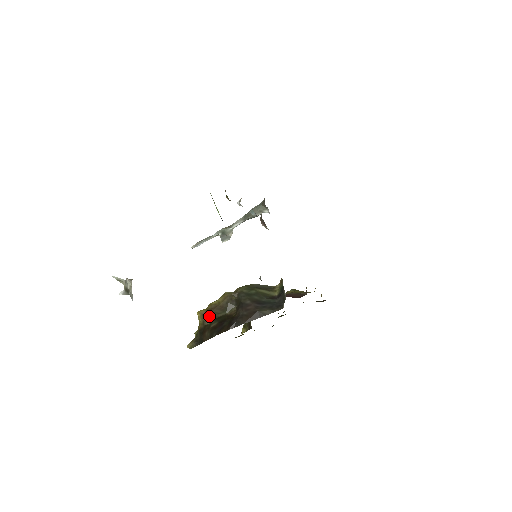
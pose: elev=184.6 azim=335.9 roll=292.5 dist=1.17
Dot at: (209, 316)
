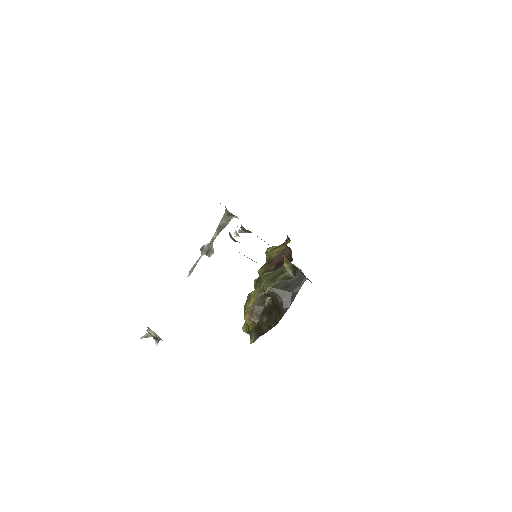
Dot at: (255, 316)
